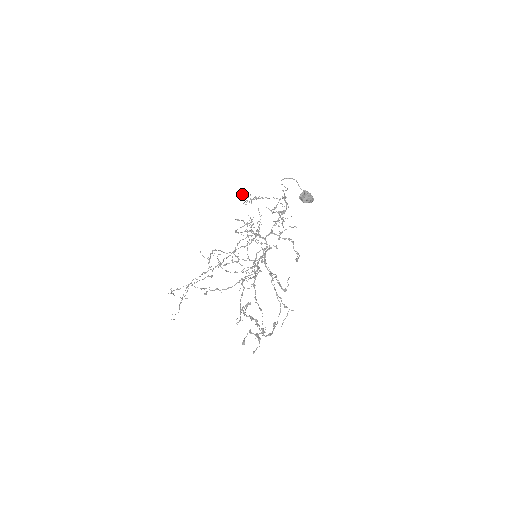
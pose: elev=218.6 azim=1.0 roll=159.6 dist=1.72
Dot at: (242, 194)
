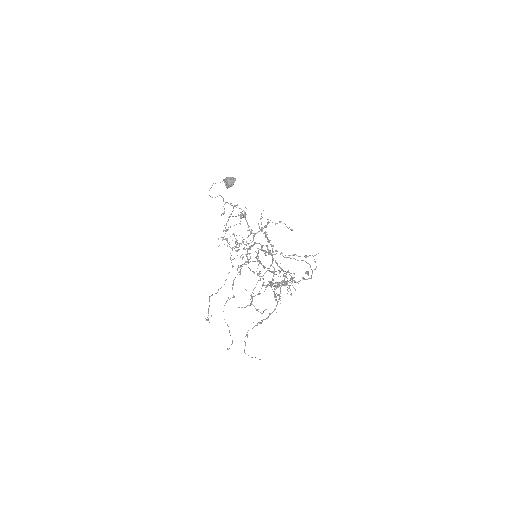
Dot at: occluded
